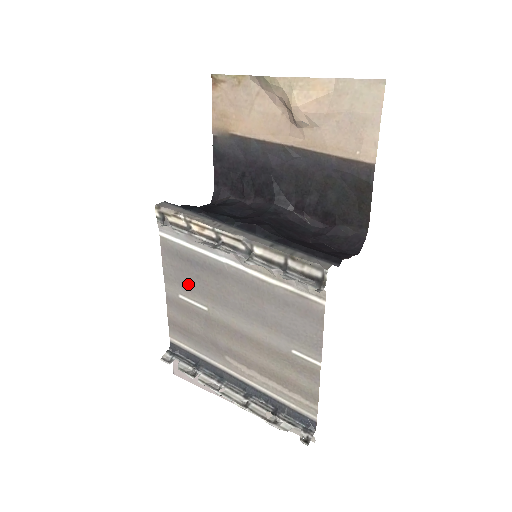
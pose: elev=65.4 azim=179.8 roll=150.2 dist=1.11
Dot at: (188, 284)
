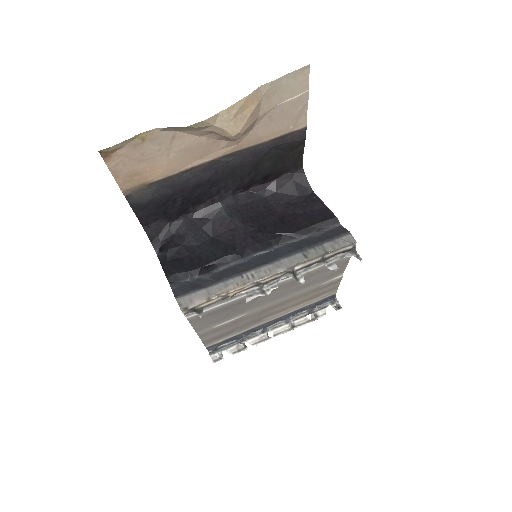
Dot at: (224, 318)
